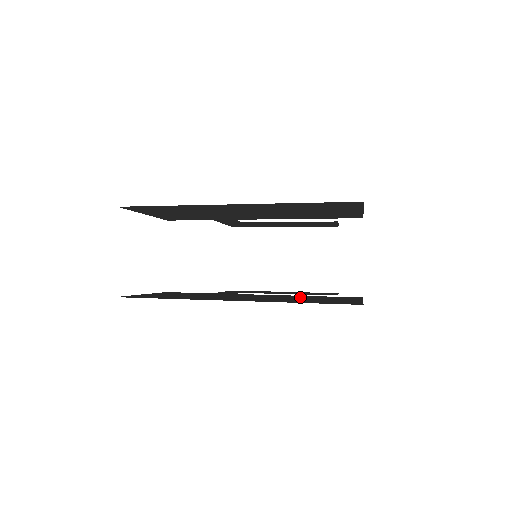
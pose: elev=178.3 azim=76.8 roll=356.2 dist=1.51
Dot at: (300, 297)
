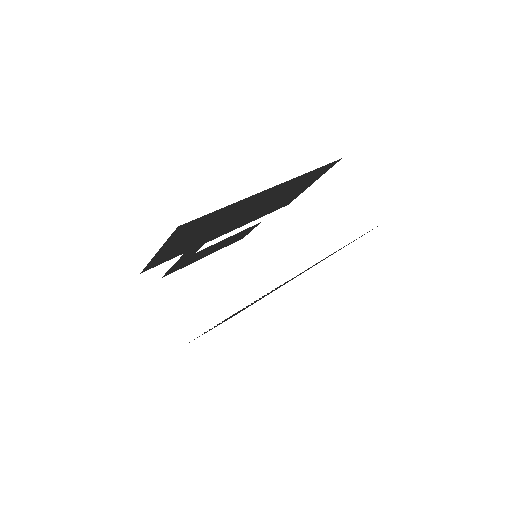
Dot at: occluded
